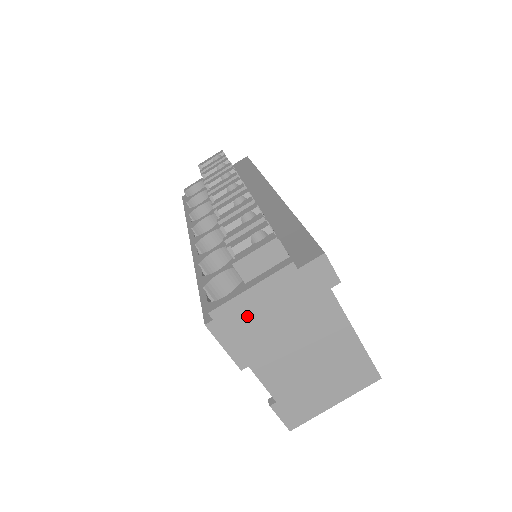
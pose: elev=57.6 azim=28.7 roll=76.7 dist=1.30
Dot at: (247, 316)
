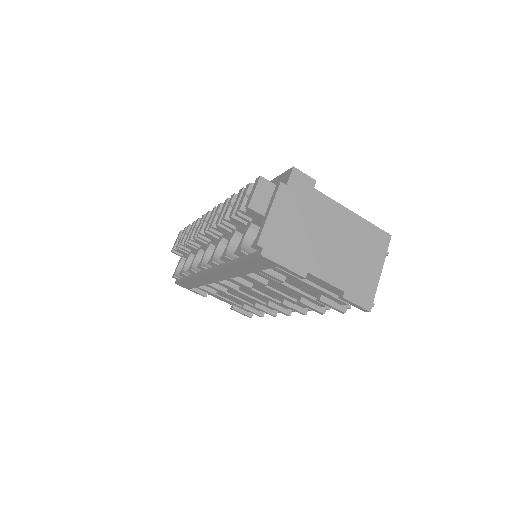
Dot at: (281, 234)
